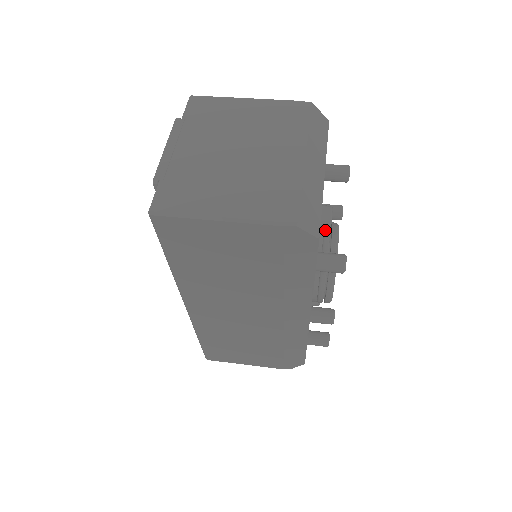
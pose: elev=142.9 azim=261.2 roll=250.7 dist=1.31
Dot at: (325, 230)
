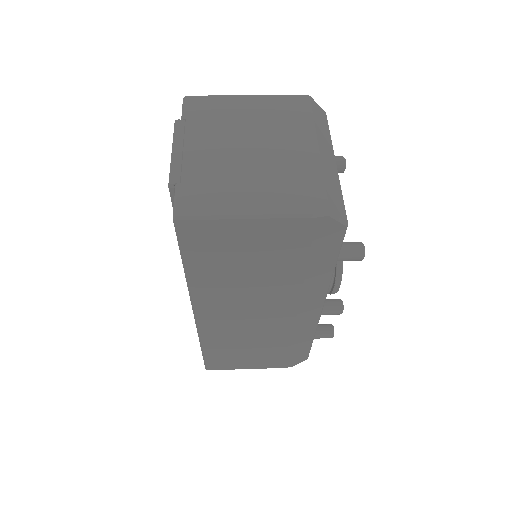
Dot at: occluded
